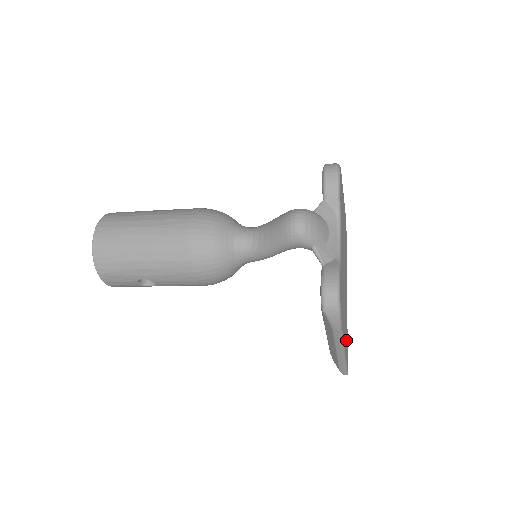
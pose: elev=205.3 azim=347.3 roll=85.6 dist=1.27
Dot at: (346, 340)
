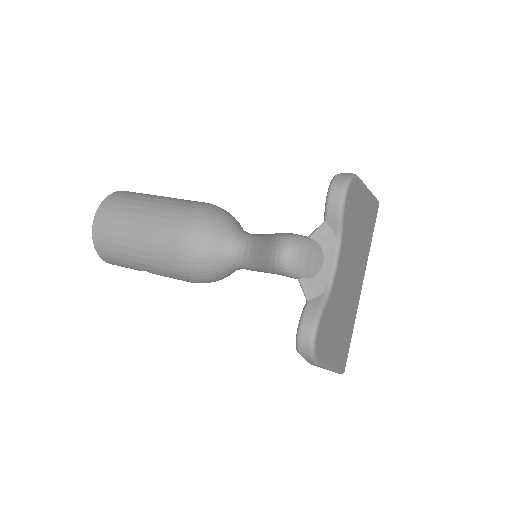
Dot at: (344, 346)
